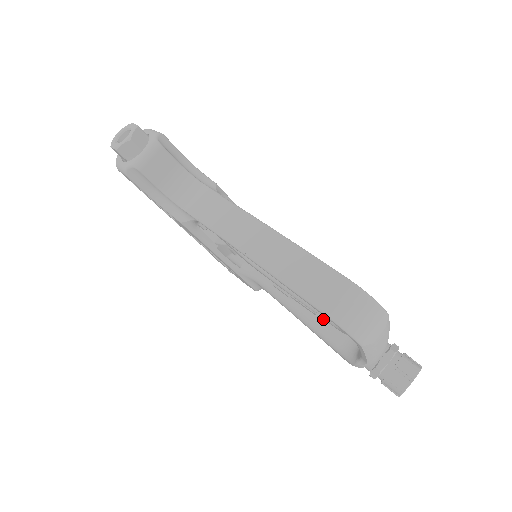
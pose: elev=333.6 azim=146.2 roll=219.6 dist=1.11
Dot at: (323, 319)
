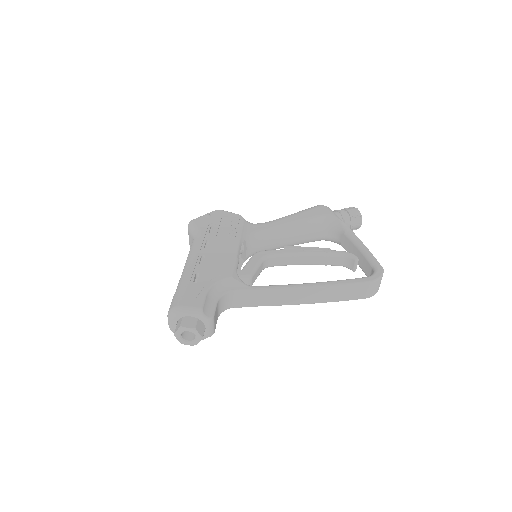
Dot at: (307, 240)
